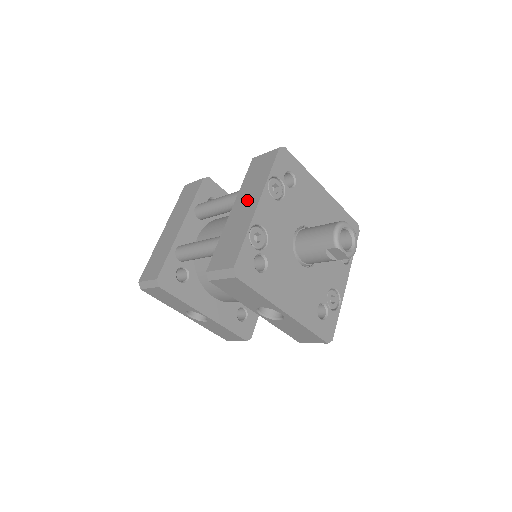
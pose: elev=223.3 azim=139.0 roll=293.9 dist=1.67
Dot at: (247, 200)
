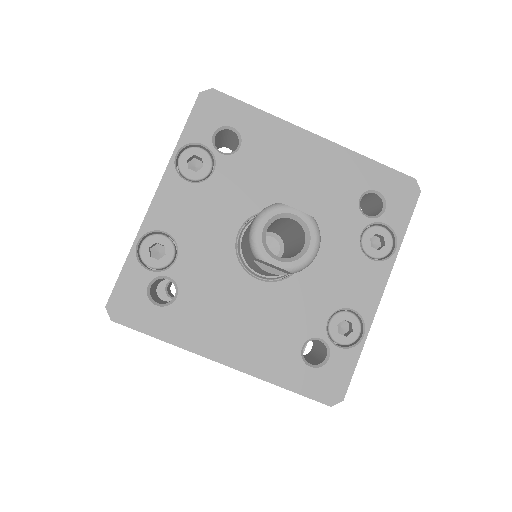
Dot at: occluded
